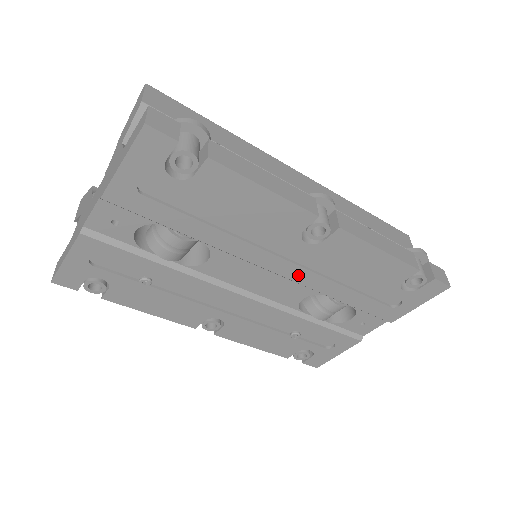
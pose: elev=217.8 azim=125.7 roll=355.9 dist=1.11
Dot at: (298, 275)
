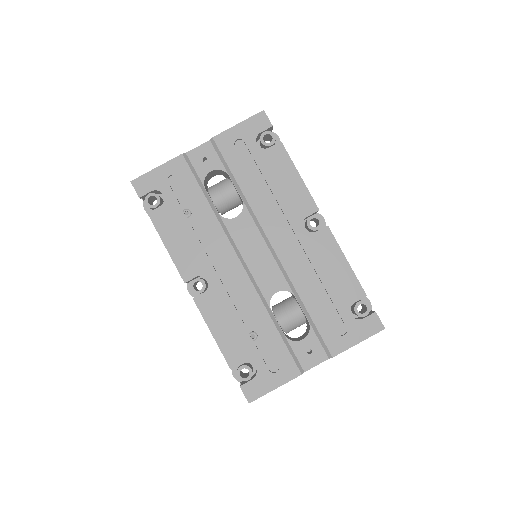
Dot at: (286, 258)
